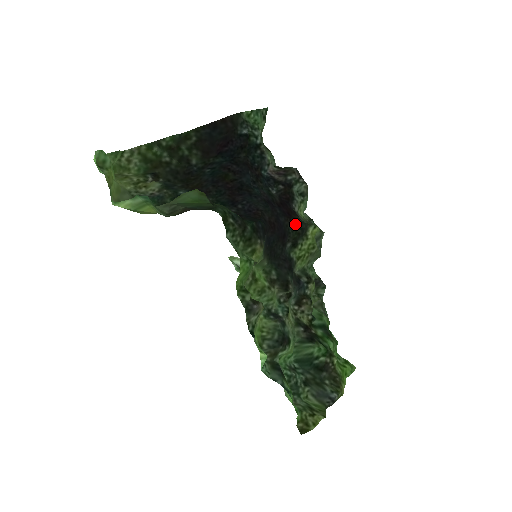
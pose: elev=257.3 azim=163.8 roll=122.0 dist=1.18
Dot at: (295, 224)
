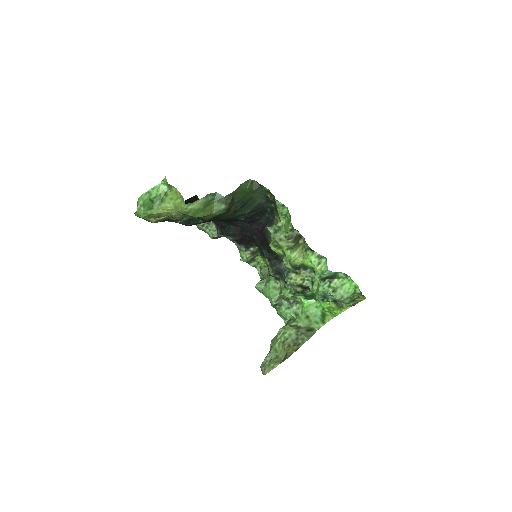
Dot at: (257, 245)
